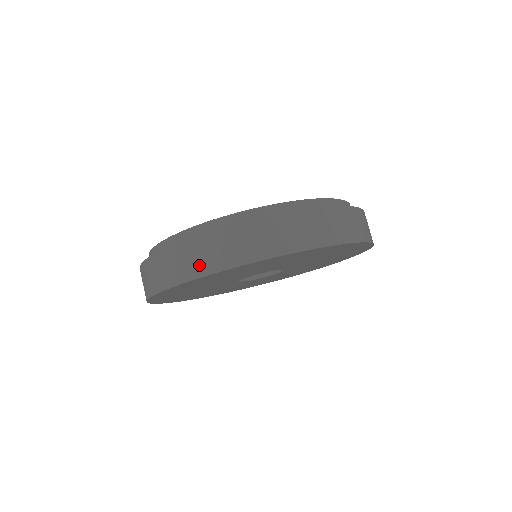
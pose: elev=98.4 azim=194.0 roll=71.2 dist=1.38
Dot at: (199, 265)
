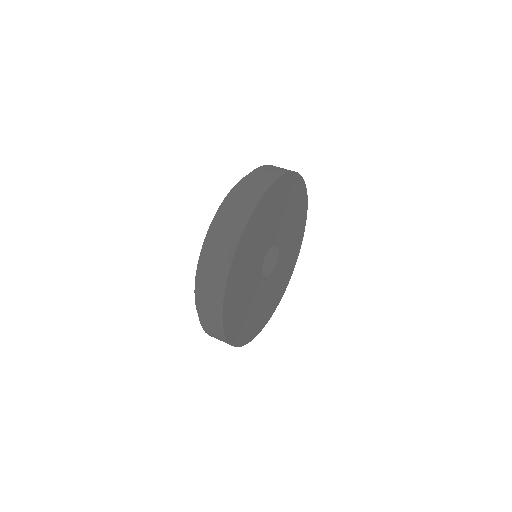
Dot at: (235, 228)
